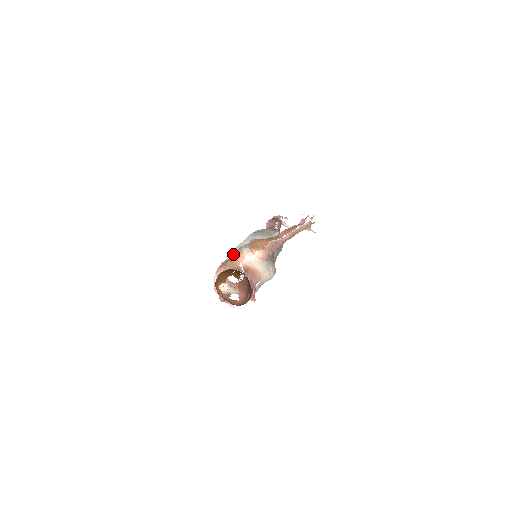
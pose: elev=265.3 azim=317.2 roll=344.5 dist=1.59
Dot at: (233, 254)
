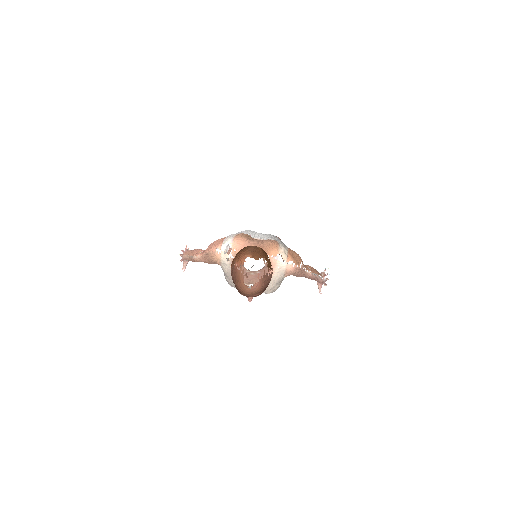
Dot at: occluded
